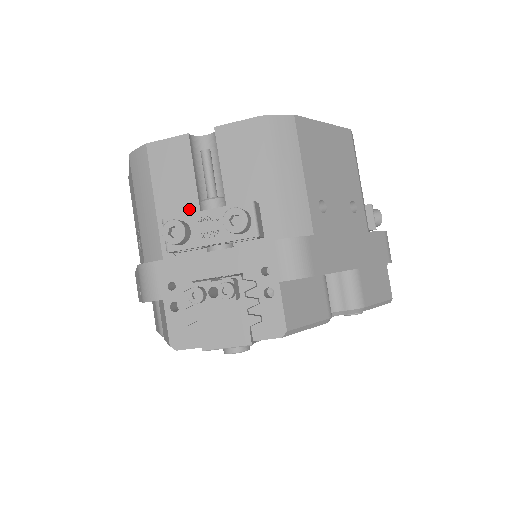
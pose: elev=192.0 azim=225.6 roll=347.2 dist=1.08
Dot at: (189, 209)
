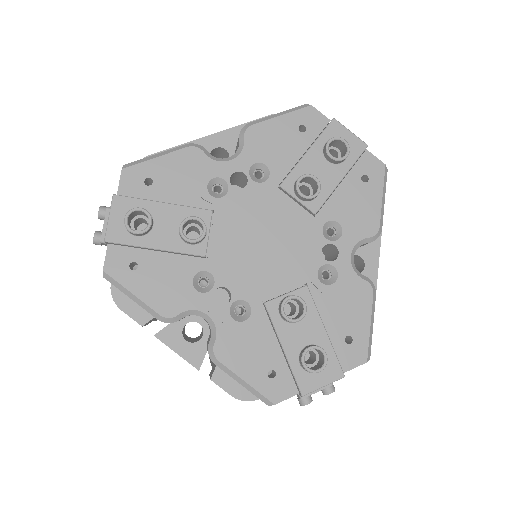
Dot at: occluded
